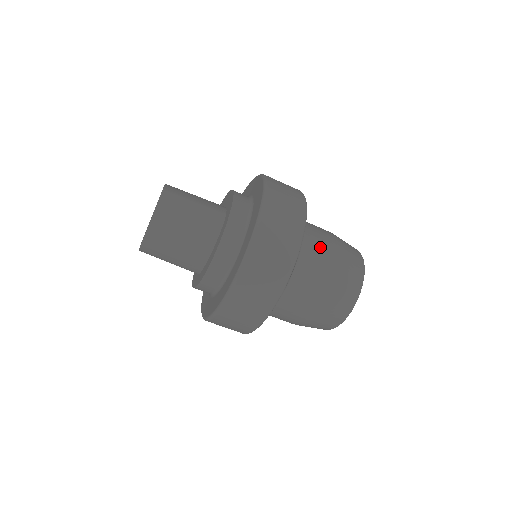
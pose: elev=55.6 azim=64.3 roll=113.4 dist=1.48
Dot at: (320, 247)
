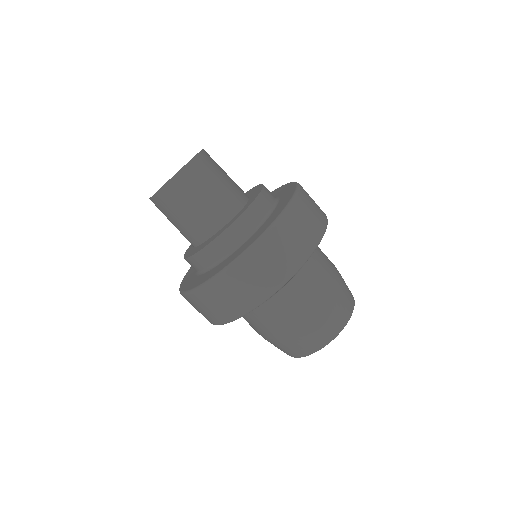
Dot at: (316, 281)
